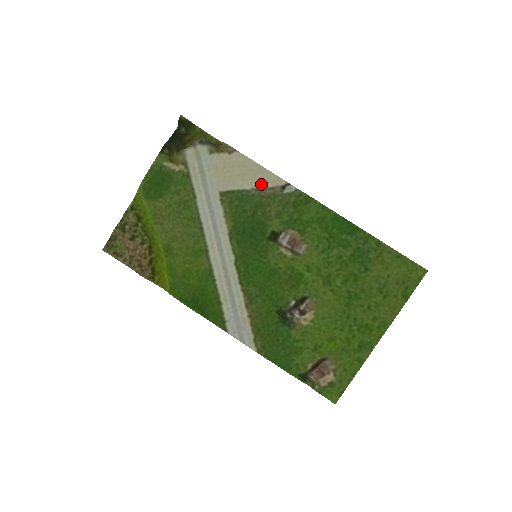
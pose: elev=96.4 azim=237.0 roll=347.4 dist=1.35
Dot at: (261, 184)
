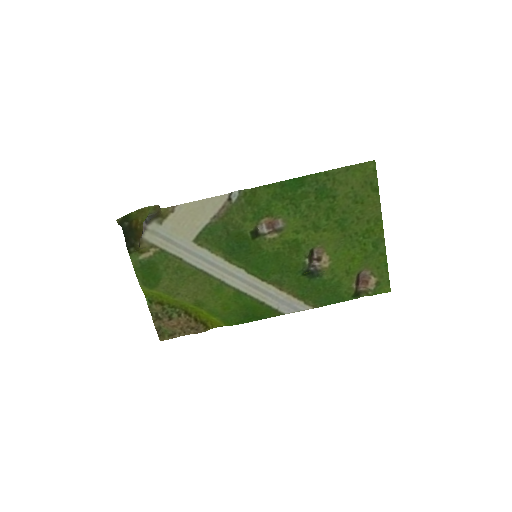
Dot at: (213, 211)
